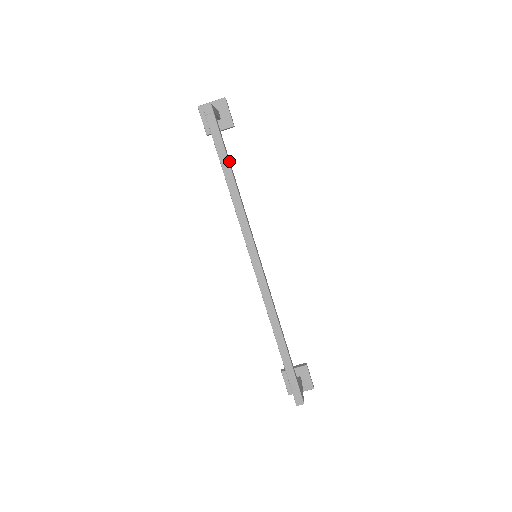
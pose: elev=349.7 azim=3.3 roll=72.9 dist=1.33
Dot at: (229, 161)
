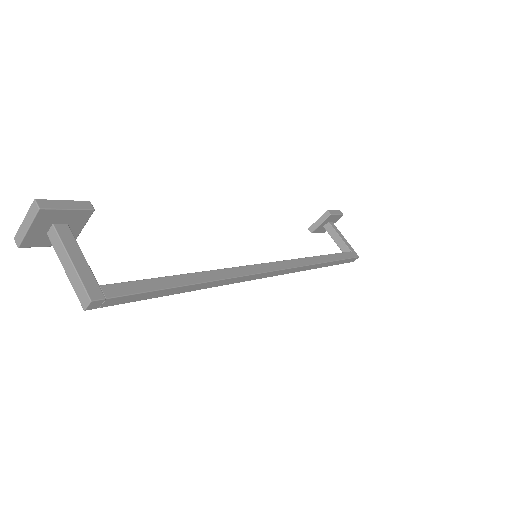
Dot at: (172, 282)
